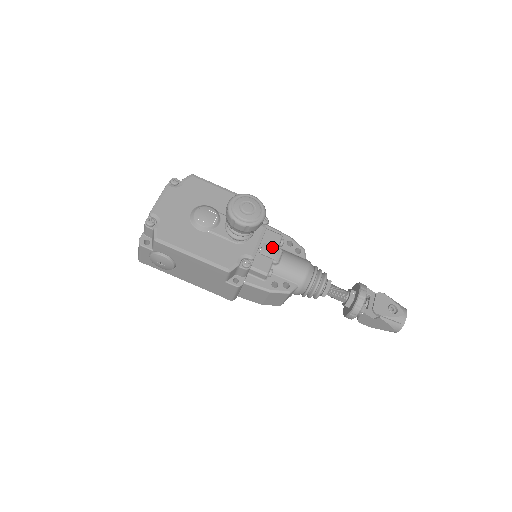
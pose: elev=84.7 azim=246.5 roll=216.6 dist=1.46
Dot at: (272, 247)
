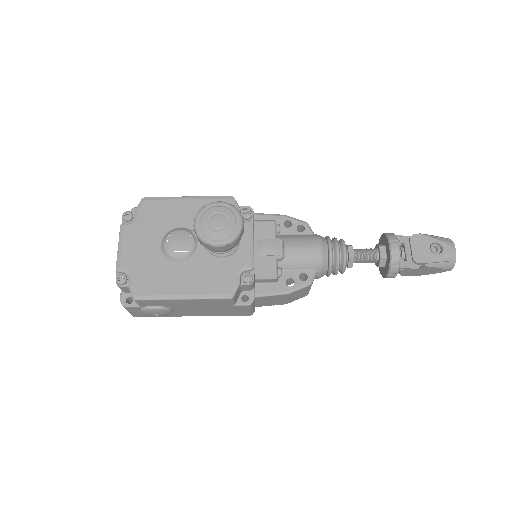
Dot at: (269, 242)
